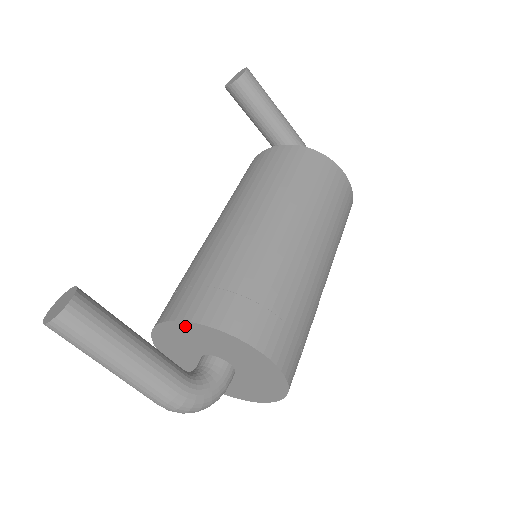
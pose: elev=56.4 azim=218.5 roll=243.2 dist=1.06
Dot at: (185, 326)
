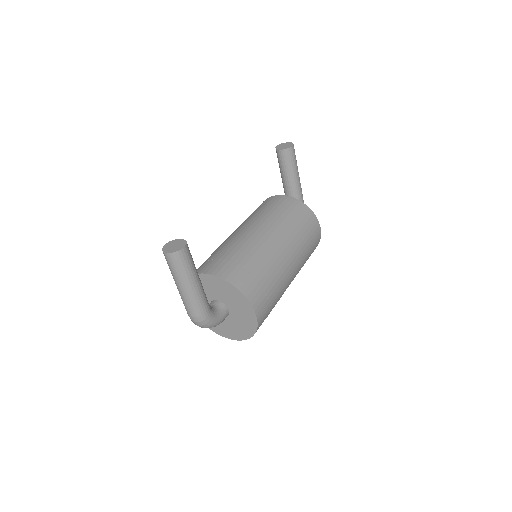
Dot at: (219, 281)
